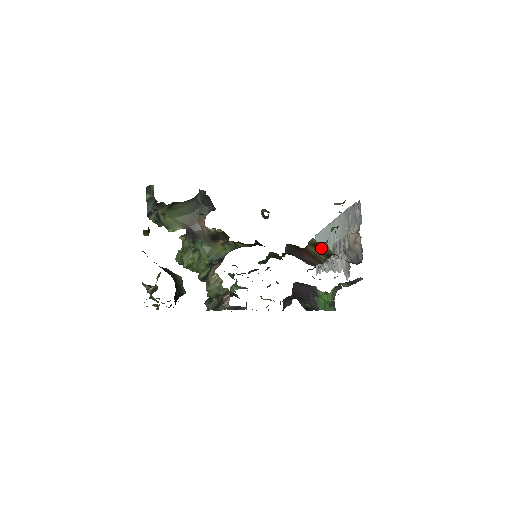
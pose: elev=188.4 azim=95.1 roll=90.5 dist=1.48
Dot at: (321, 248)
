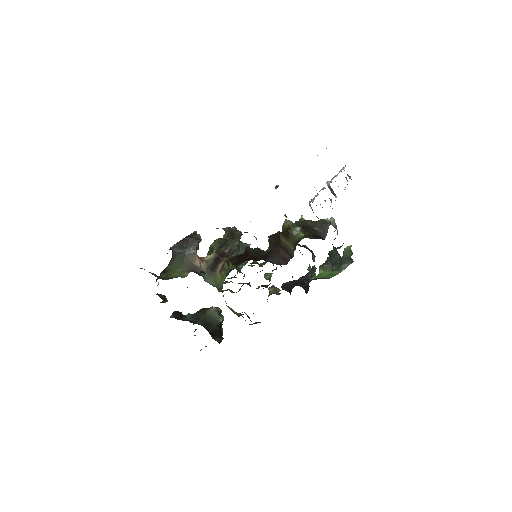
Dot at: (289, 236)
